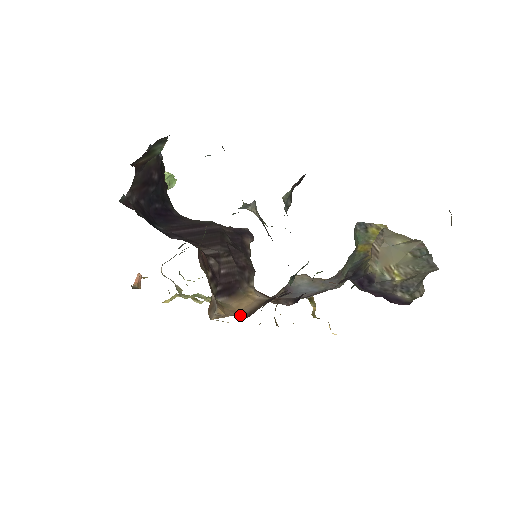
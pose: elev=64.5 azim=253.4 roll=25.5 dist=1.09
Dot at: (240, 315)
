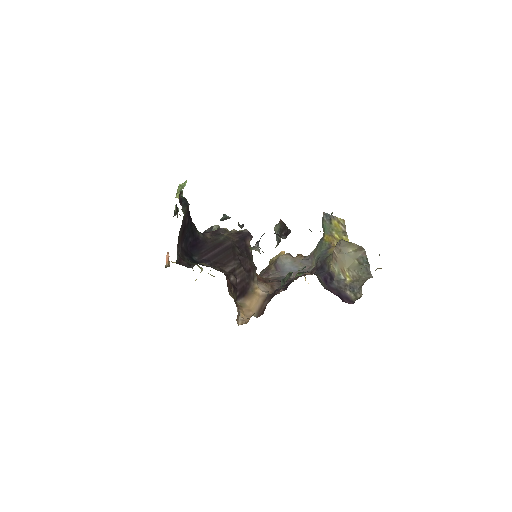
Dot at: occluded
